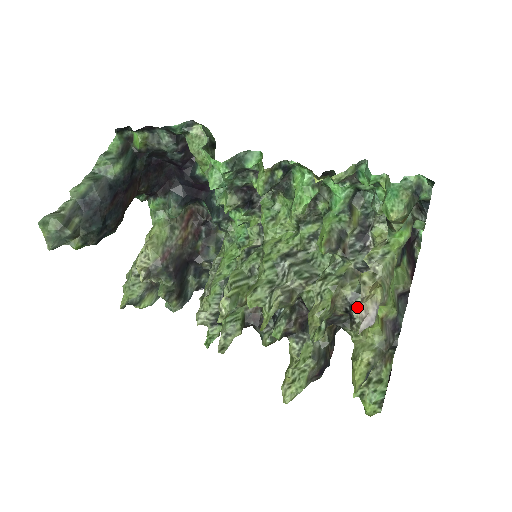
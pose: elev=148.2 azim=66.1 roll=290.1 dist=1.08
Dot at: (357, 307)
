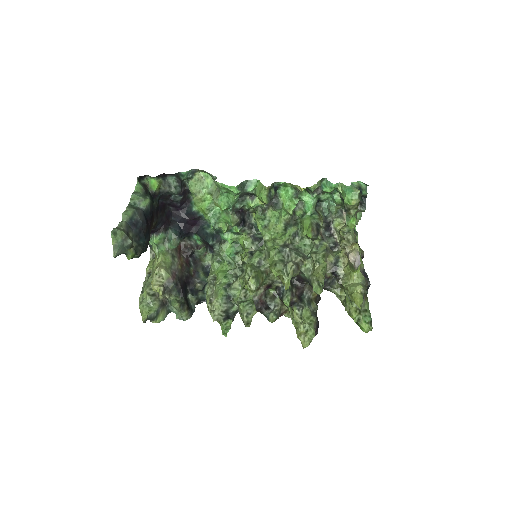
Dot at: (340, 267)
